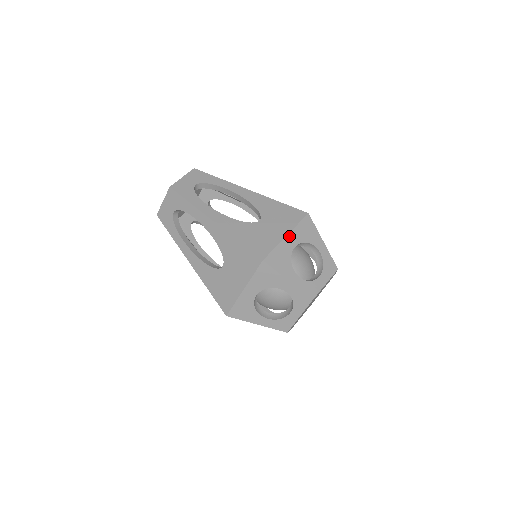
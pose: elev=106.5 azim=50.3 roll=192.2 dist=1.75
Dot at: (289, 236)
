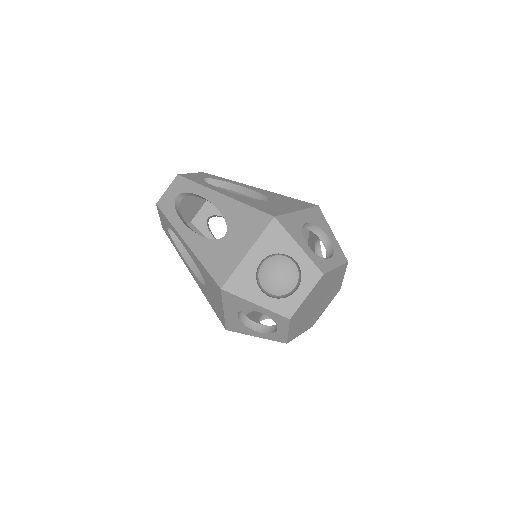
Dot at: (251, 252)
